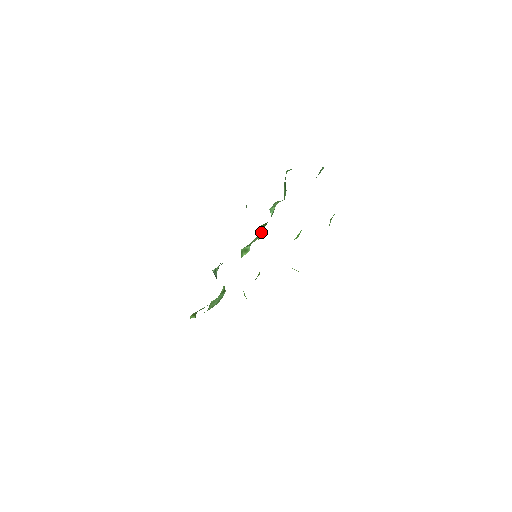
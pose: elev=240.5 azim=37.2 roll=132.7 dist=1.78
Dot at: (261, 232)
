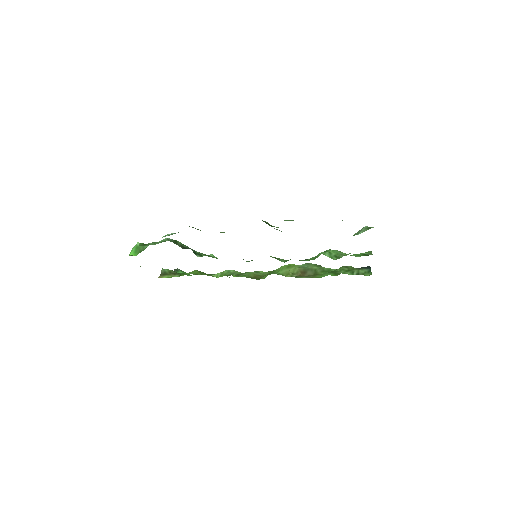
Dot at: occluded
